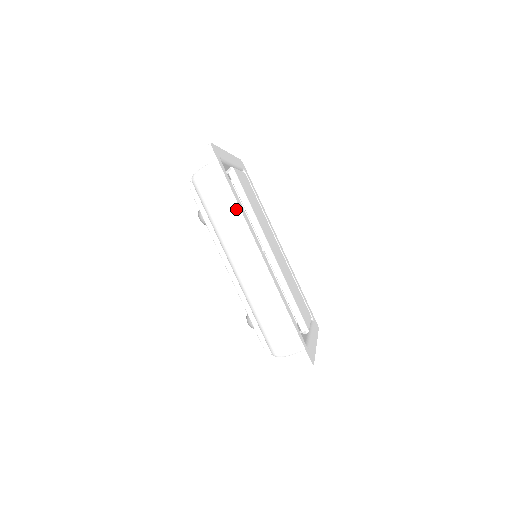
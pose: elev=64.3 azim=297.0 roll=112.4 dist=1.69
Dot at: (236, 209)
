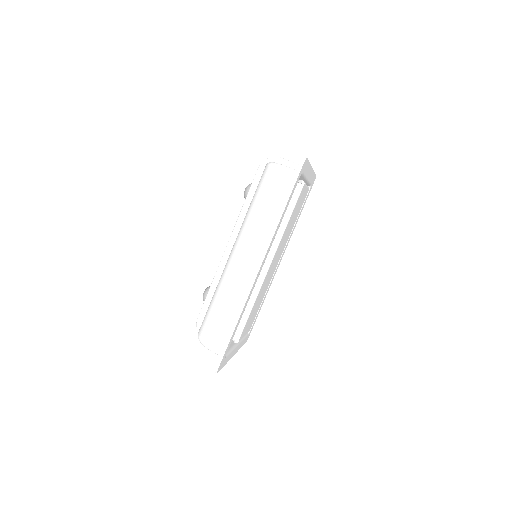
Dot at: (276, 219)
